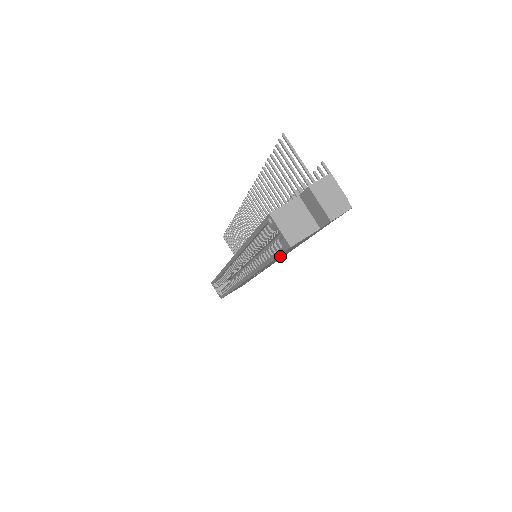
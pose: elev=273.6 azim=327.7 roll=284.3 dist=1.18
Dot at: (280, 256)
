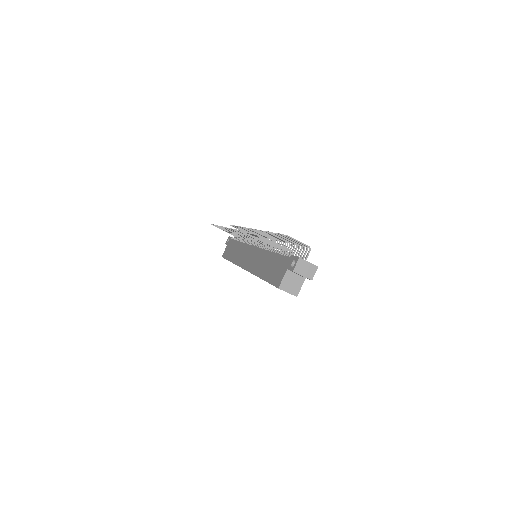
Dot at: occluded
